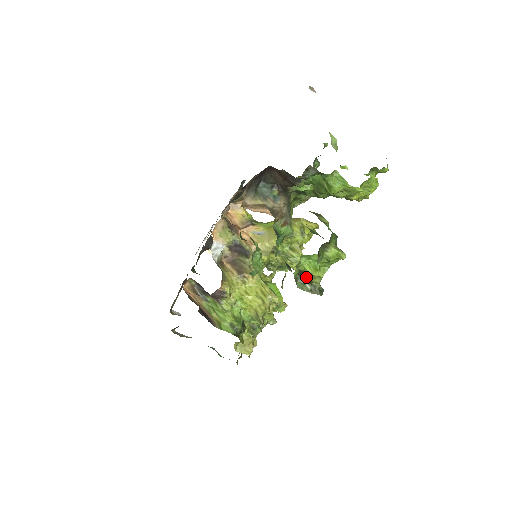
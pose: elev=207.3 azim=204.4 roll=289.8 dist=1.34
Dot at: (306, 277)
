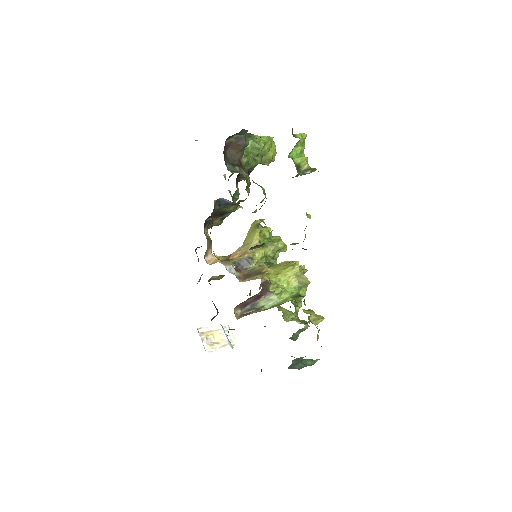
Dot at: (301, 170)
